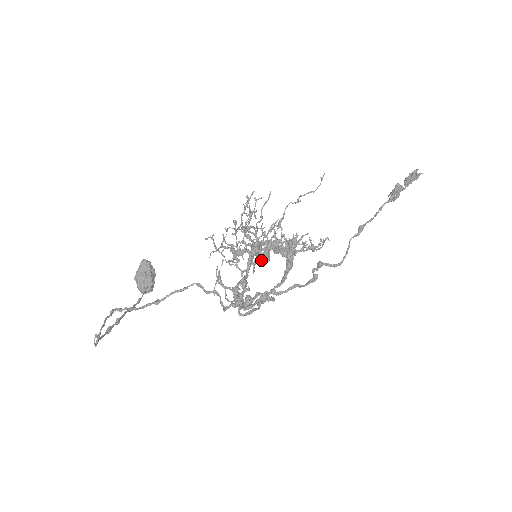
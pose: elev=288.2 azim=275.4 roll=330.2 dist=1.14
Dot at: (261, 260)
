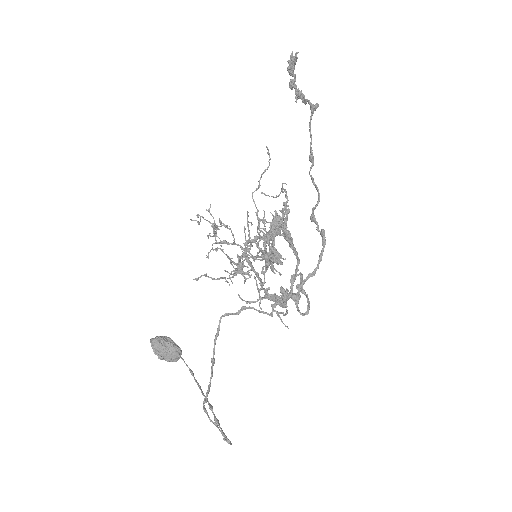
Dot at: (277, 262)
